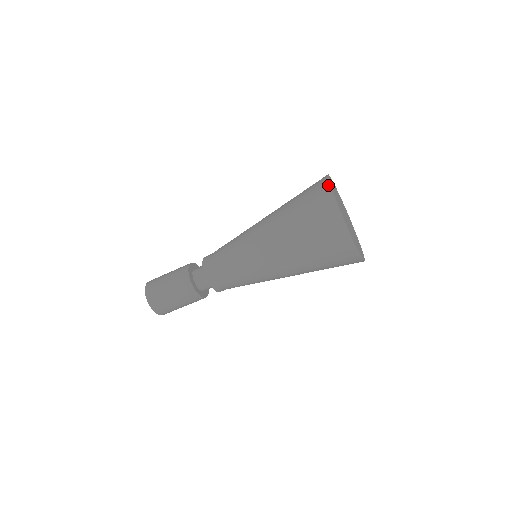
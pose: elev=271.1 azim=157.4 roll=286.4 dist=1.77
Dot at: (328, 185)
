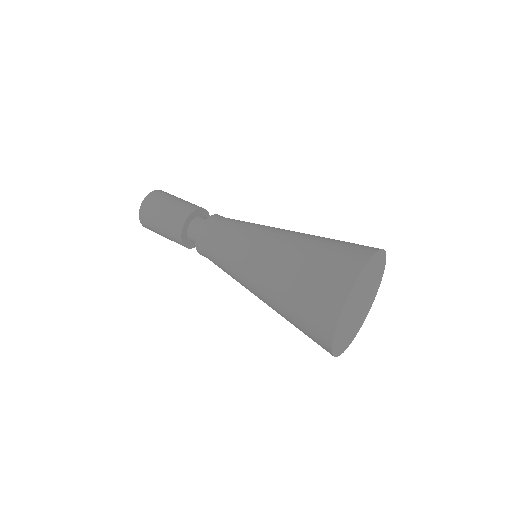
Dot at: occluded
